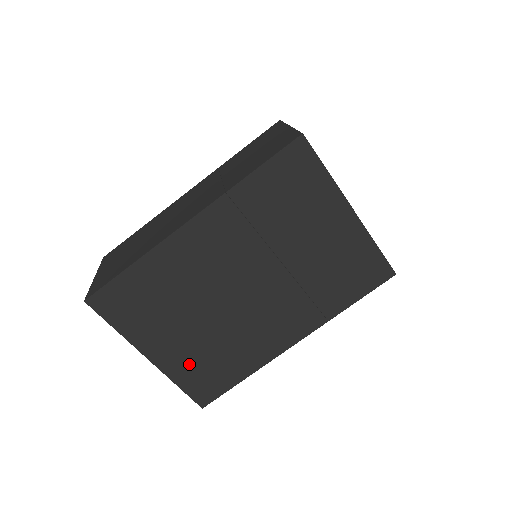
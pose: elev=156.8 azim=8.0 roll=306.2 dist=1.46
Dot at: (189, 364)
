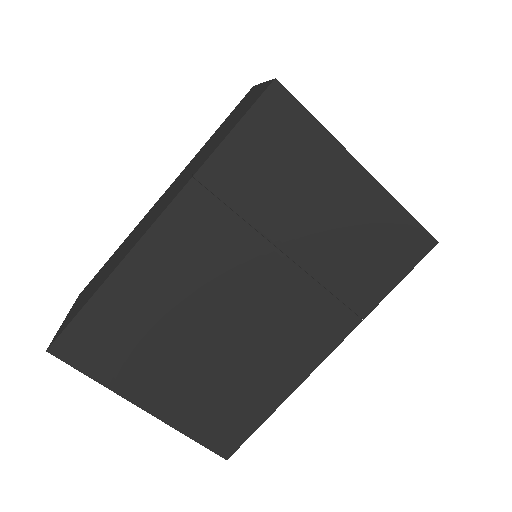
Dot at: (197, 407)
